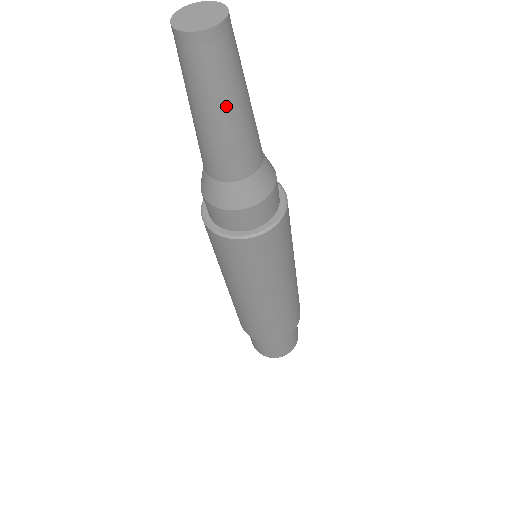
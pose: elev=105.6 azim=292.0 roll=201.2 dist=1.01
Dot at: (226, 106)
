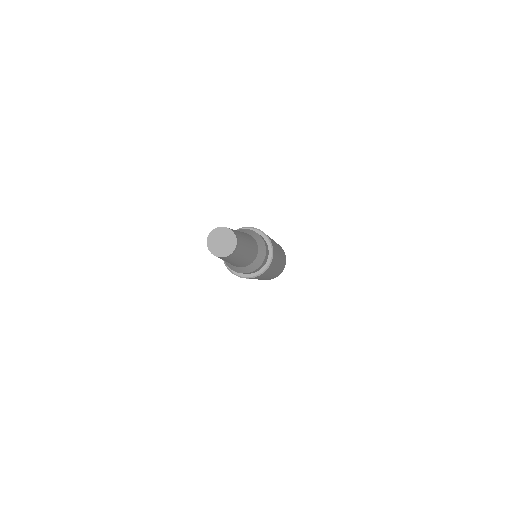
Dot at: (226, 261)
